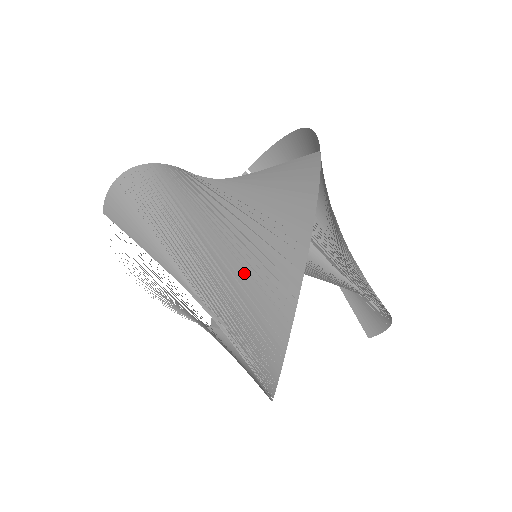
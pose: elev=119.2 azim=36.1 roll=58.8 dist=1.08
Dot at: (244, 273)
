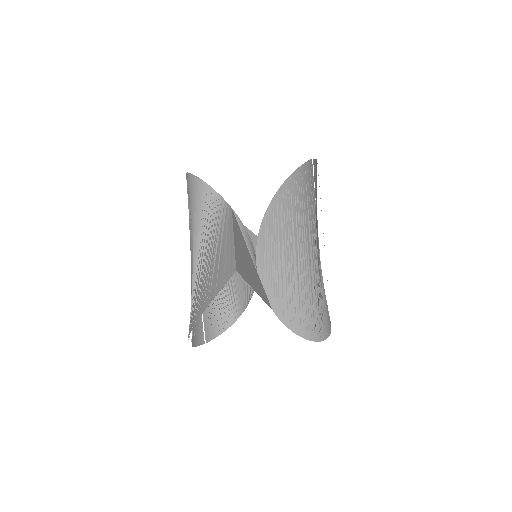
Dot at: (191, 299)
